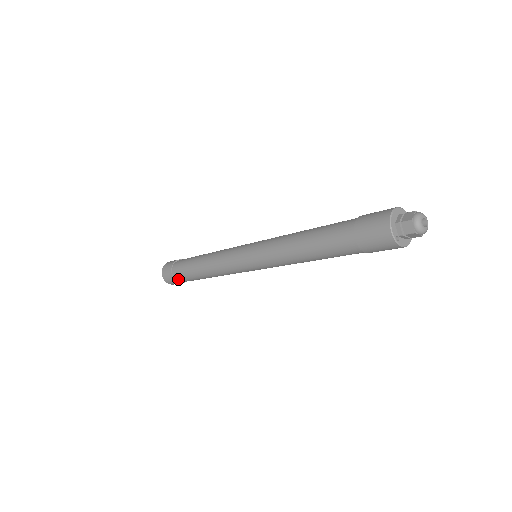
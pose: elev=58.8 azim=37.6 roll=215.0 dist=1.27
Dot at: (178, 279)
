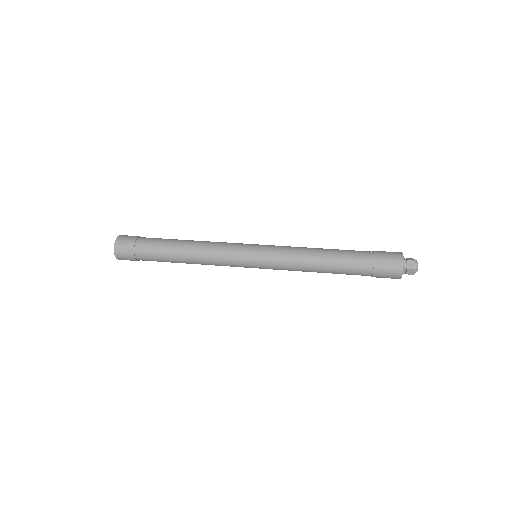
Dot at: occluded
